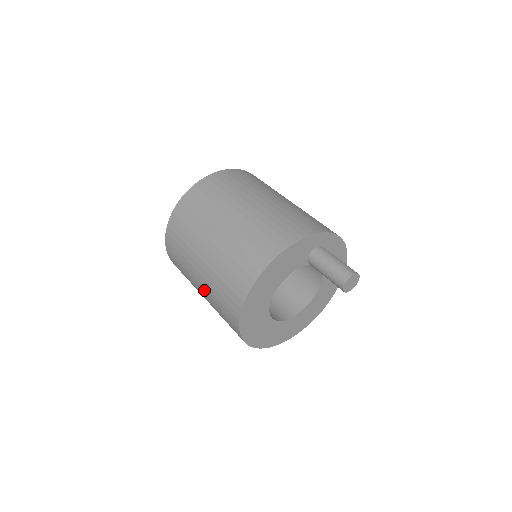
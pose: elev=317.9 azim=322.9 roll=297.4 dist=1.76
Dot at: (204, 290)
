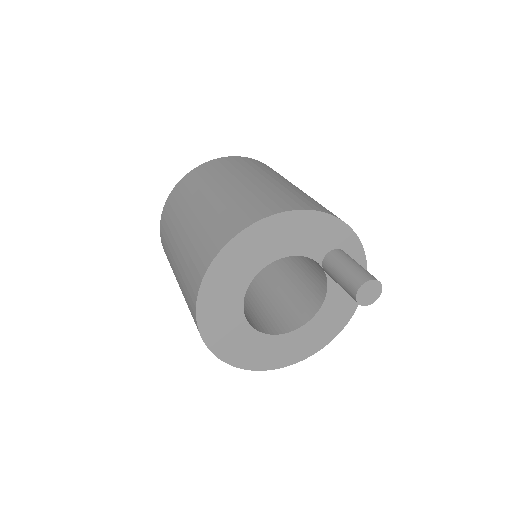
Dot at: (186, 234)
